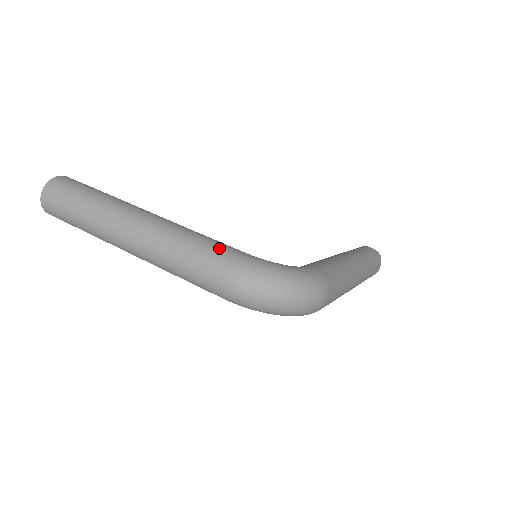
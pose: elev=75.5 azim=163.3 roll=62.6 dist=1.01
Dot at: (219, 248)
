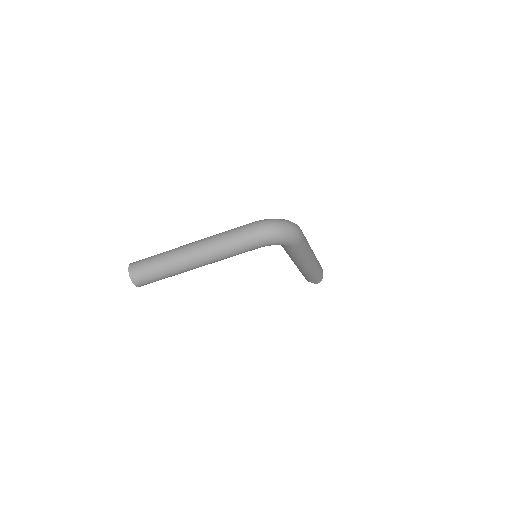
Dot at: (241, 226)
